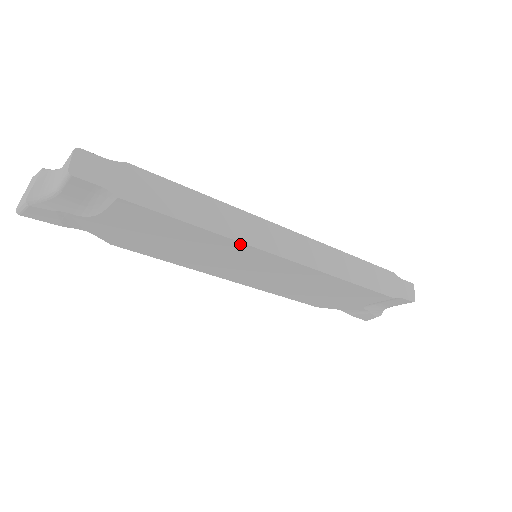
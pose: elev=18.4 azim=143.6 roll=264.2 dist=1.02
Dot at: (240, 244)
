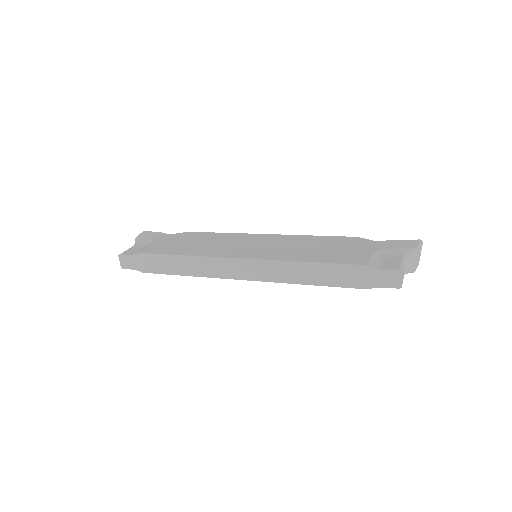
Dot at: (213, 276)
